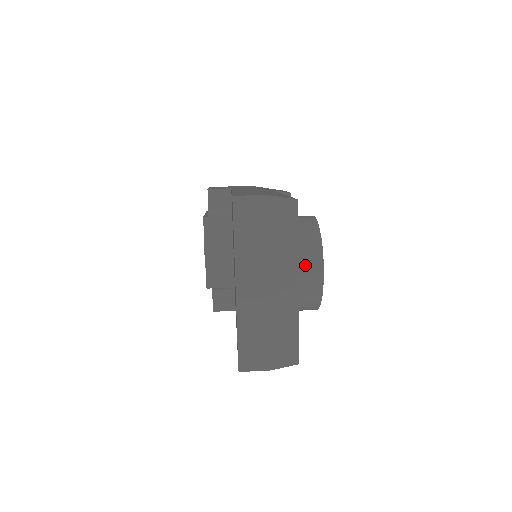
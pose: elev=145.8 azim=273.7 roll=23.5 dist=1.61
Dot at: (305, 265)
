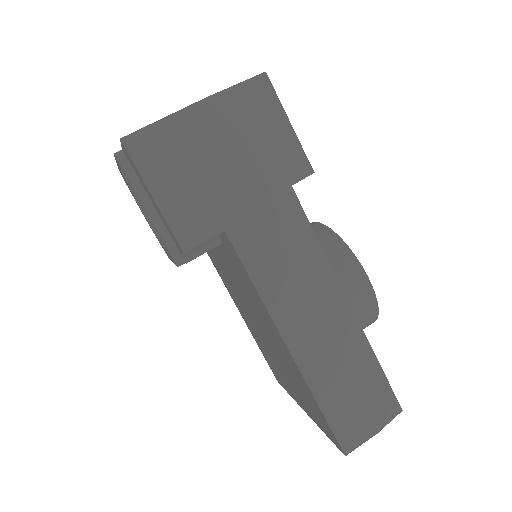
Dot at: occluded
